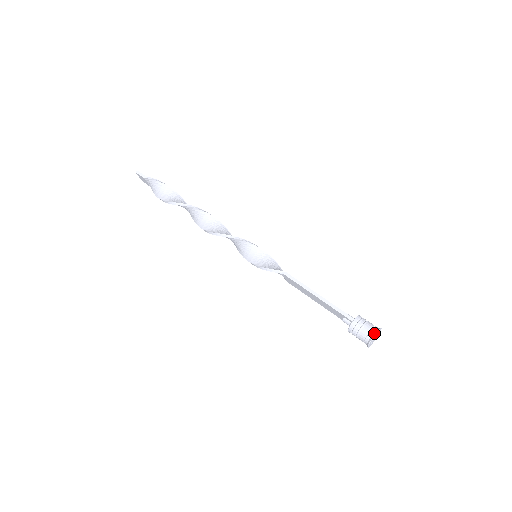
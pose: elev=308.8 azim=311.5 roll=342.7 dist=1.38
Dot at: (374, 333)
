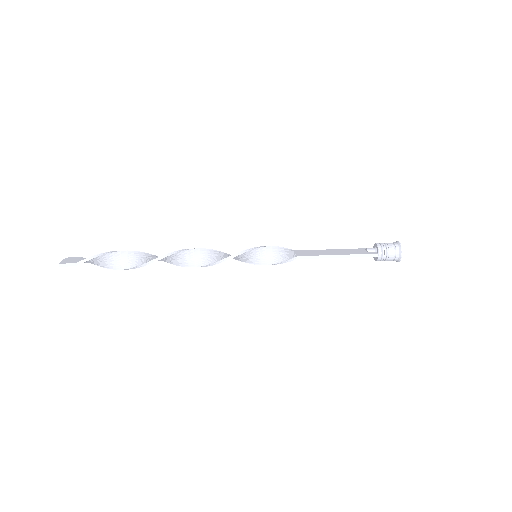
Dot at: (400, 254)
